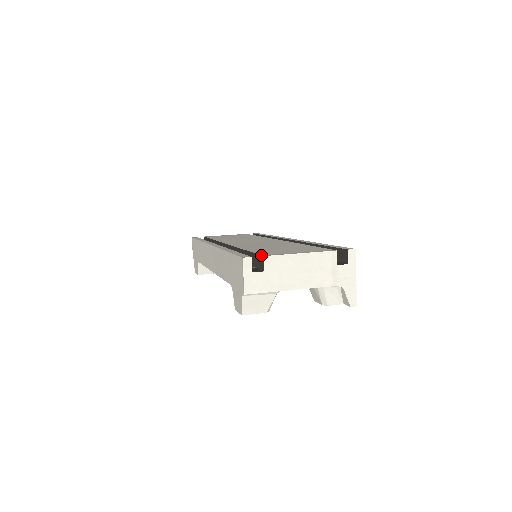
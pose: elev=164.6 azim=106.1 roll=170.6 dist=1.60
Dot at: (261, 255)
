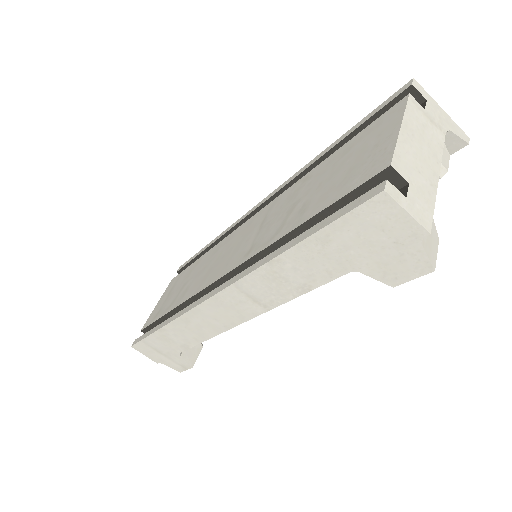
Dot at: (379, 172)
